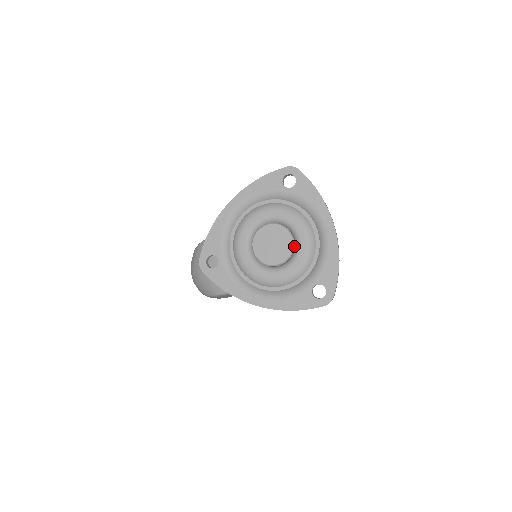
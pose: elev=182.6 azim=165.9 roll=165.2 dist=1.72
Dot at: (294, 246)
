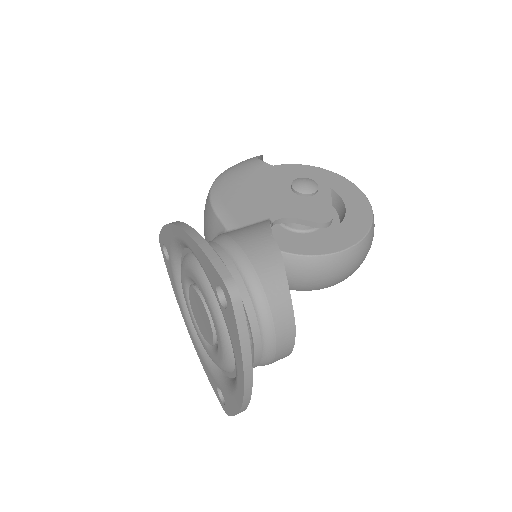
Dot at: (217, 343)
